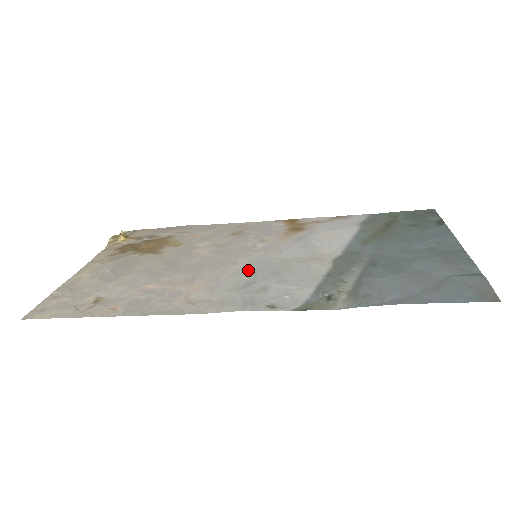
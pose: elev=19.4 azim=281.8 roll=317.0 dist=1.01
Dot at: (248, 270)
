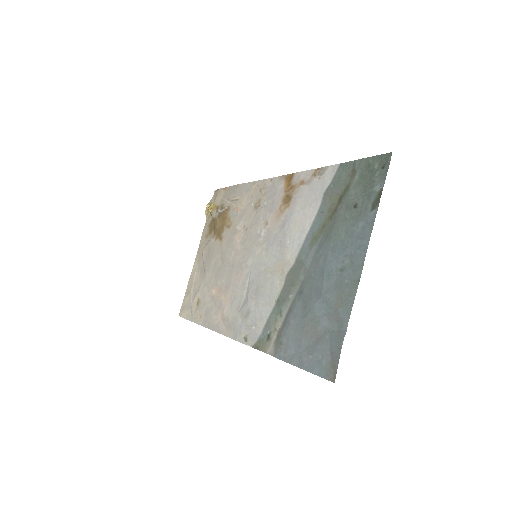
Dot at: (248, 280)
